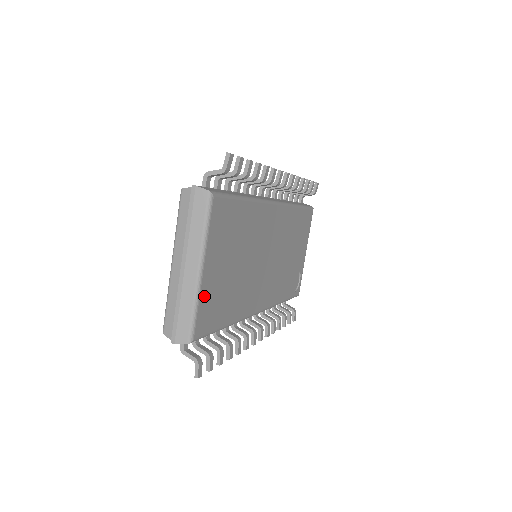
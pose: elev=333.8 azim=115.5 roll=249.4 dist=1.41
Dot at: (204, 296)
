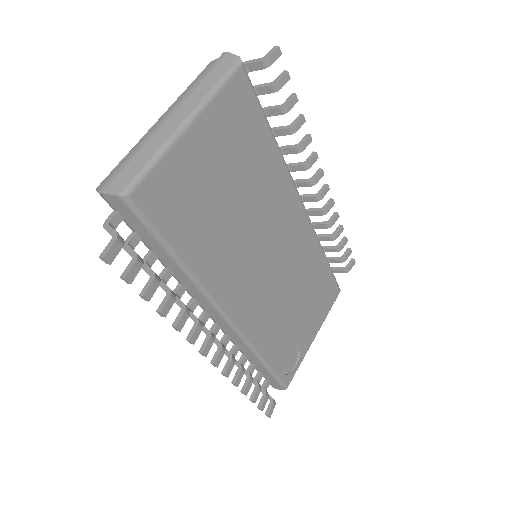
Dot at: (174, 162)
